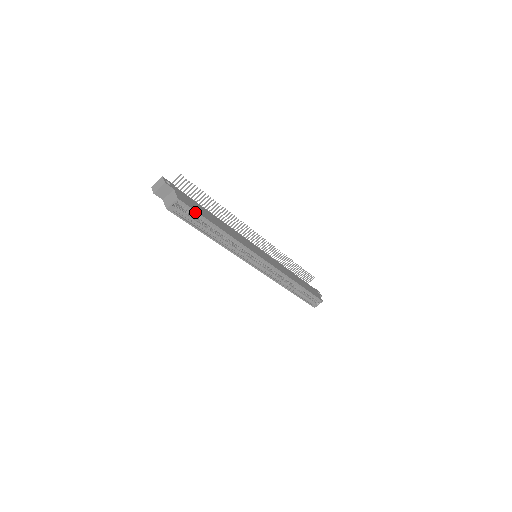
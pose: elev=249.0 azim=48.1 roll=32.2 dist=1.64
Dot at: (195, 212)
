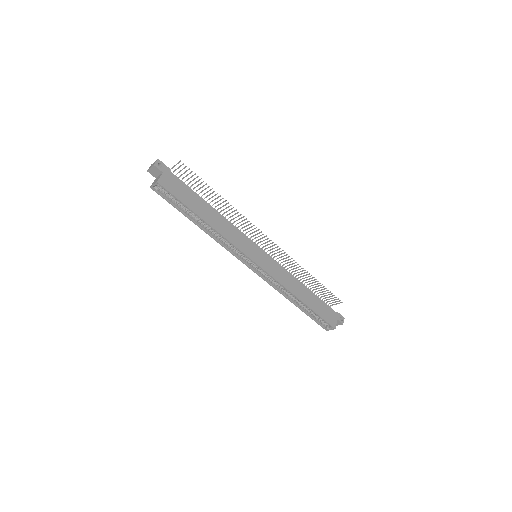
Dot at: (175, 198)
